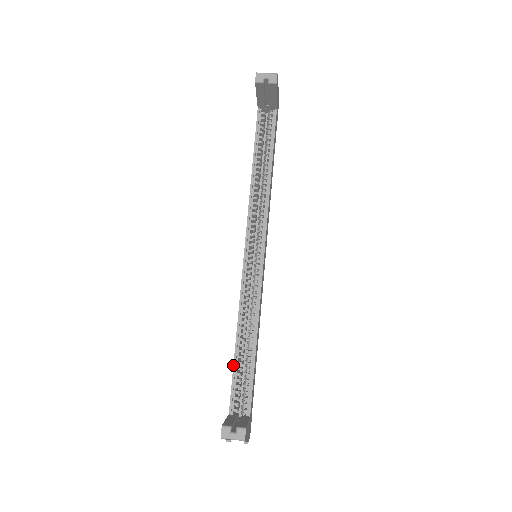
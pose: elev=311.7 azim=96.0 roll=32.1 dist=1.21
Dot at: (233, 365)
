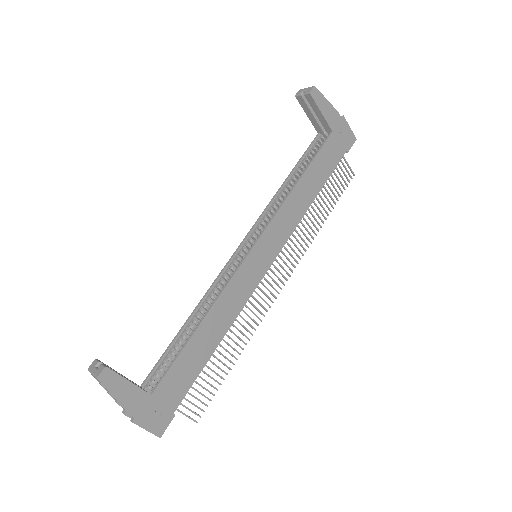
Dot at: (172, 341)
